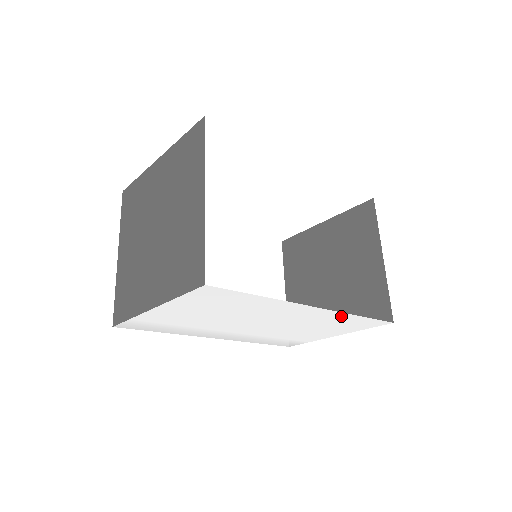
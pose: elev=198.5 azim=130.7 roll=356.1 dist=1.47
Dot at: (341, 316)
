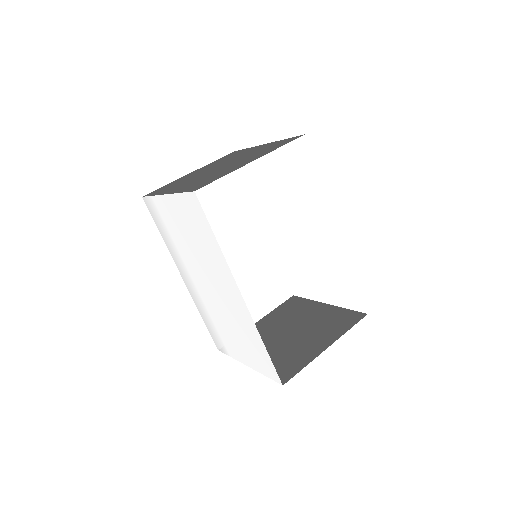
Dot at: (254, 330)
